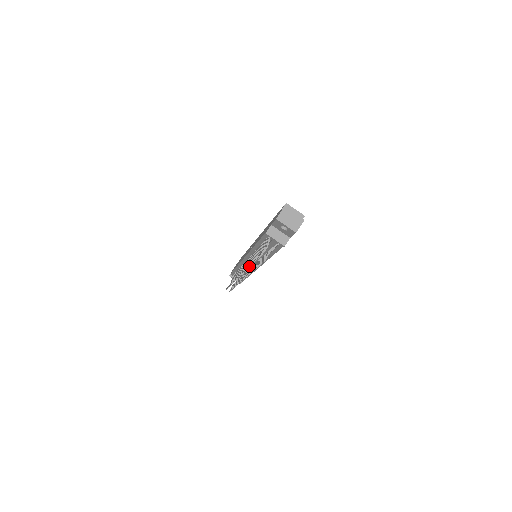
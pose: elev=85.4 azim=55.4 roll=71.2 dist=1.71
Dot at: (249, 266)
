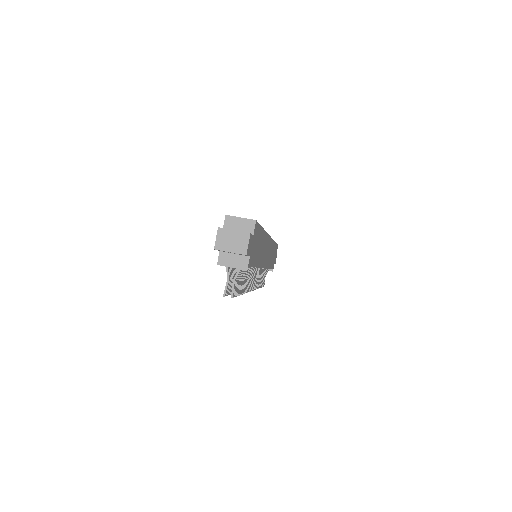
Dot at: occluded
